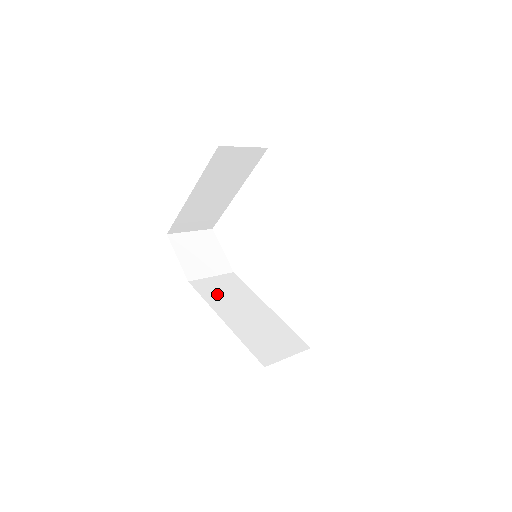
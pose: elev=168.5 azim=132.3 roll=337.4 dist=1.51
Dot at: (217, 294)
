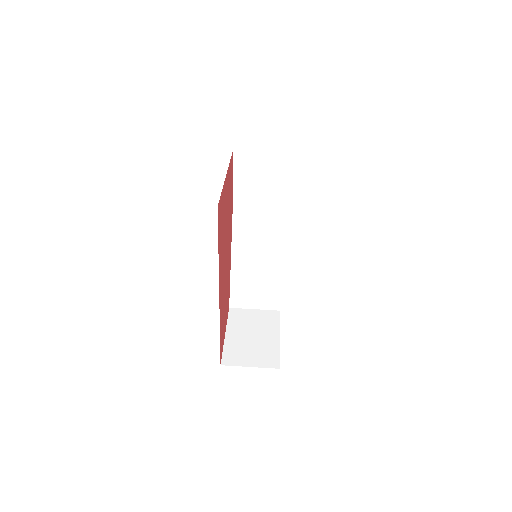
Dot at: (248, 225)
